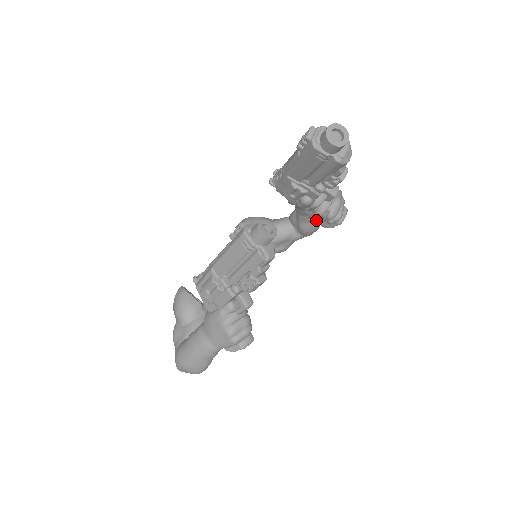
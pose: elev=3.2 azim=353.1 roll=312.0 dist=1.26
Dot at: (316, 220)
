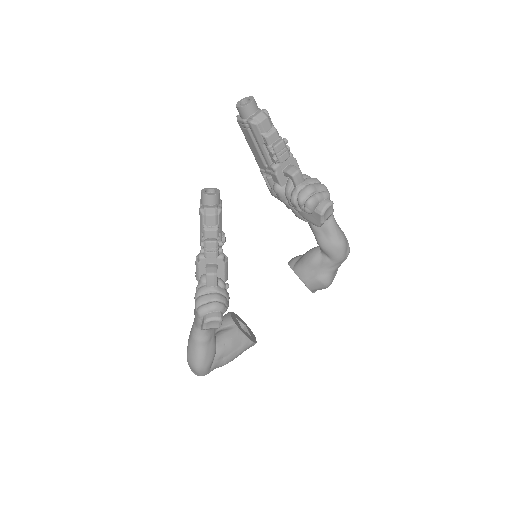
Dot at: (307, 218)
